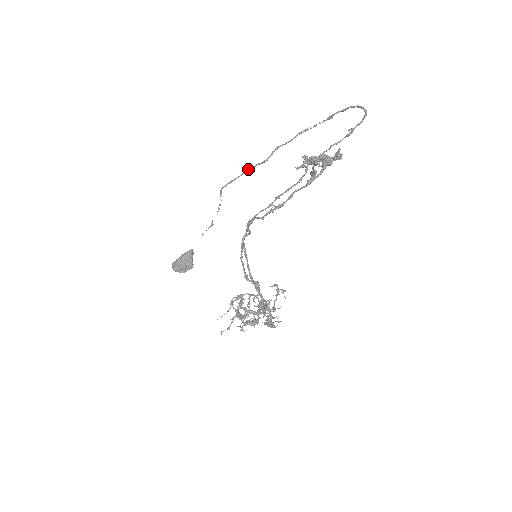
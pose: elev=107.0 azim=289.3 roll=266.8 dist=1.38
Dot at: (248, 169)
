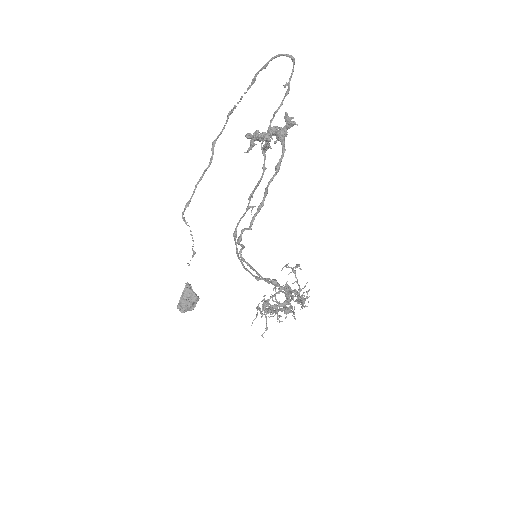
Dot at: (198, 182)
